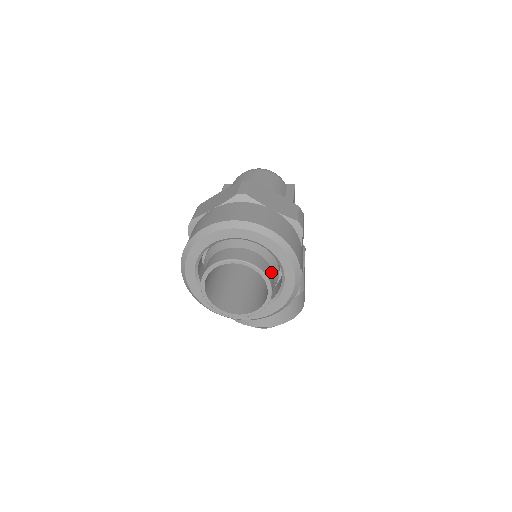
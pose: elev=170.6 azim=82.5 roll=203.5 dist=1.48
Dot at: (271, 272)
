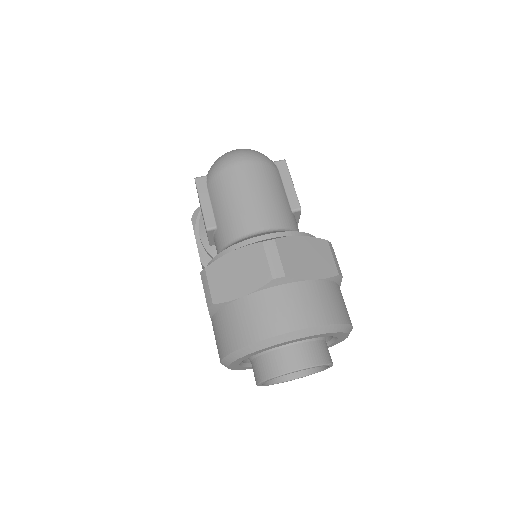
Dot at: (327, 347)
